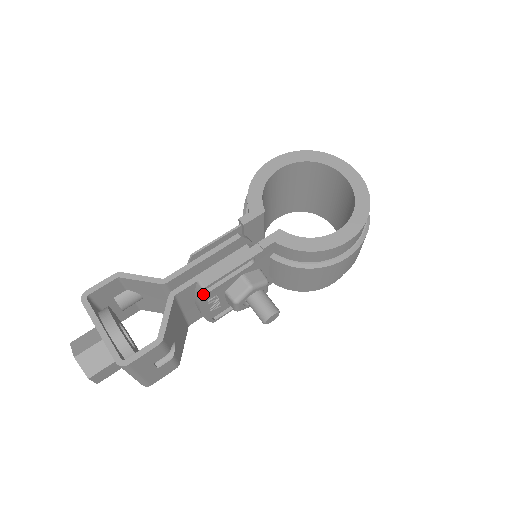
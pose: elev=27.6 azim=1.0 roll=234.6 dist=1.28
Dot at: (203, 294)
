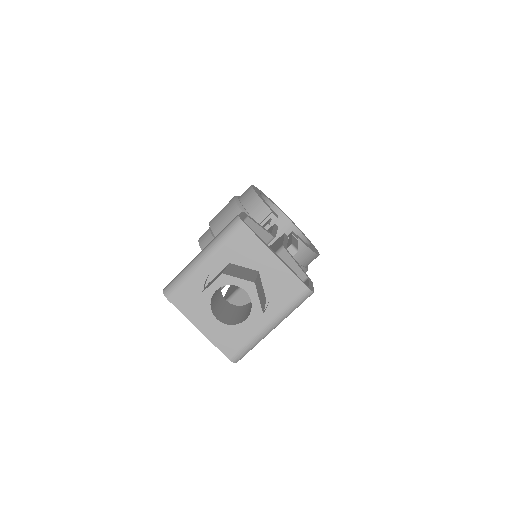
Dot at: occluded
